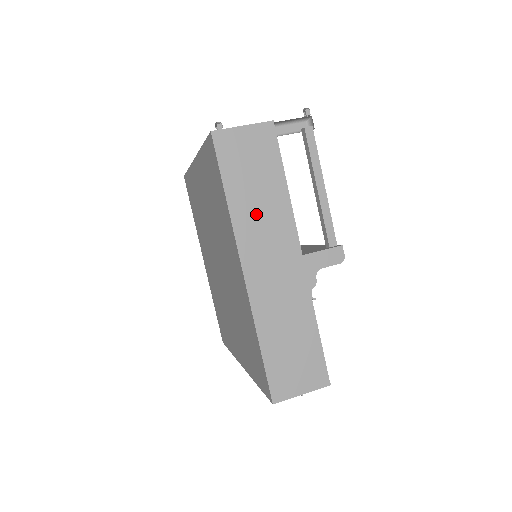
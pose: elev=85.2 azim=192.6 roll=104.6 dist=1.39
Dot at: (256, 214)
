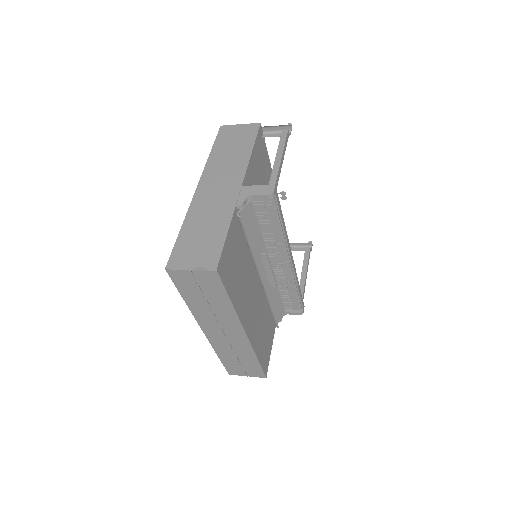
Dot at: (223, 162)
